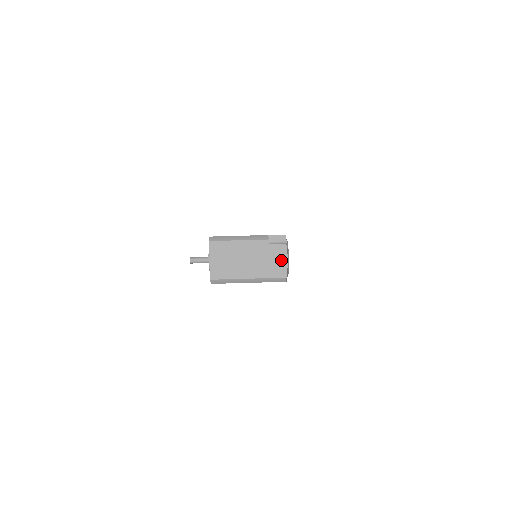
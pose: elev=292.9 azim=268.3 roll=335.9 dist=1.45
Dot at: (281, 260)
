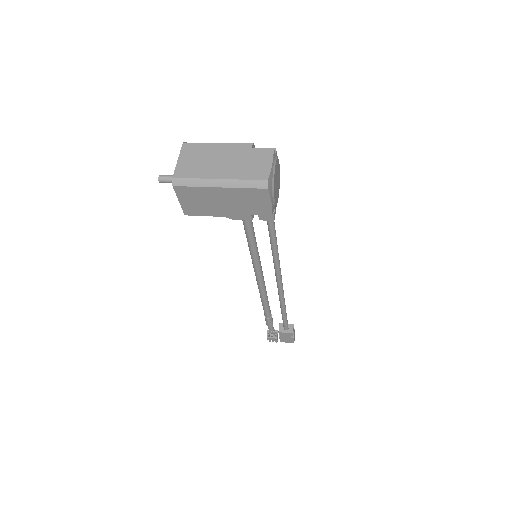
Dot at: (264, 163)
